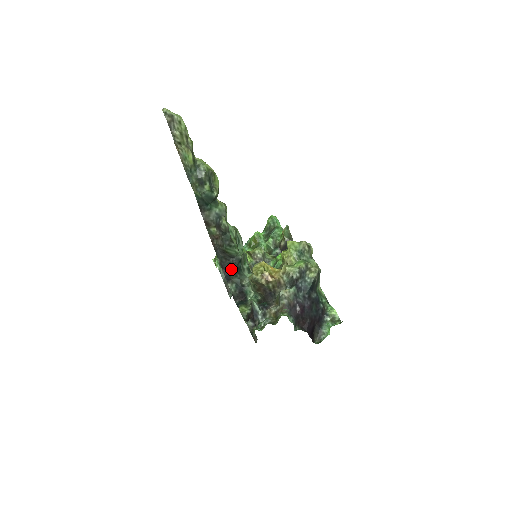
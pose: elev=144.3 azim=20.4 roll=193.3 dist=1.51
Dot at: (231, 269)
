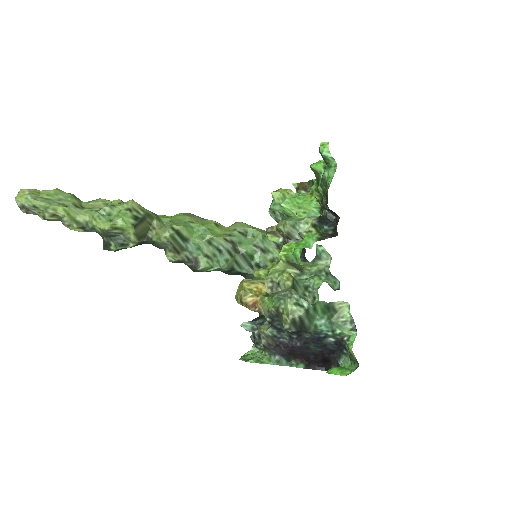
Dot at: occluded
